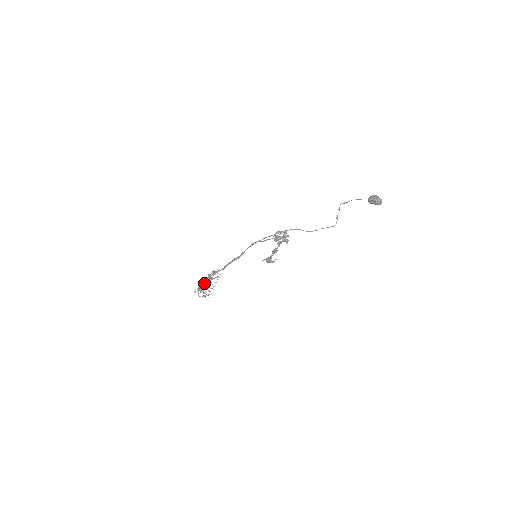
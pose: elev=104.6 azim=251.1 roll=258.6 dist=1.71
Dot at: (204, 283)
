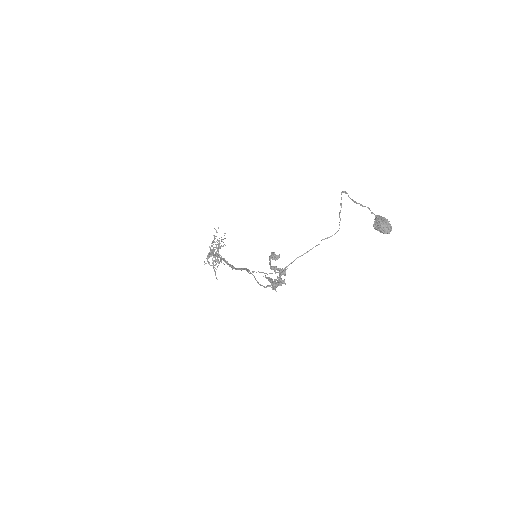
Dot at: (211, 254)
